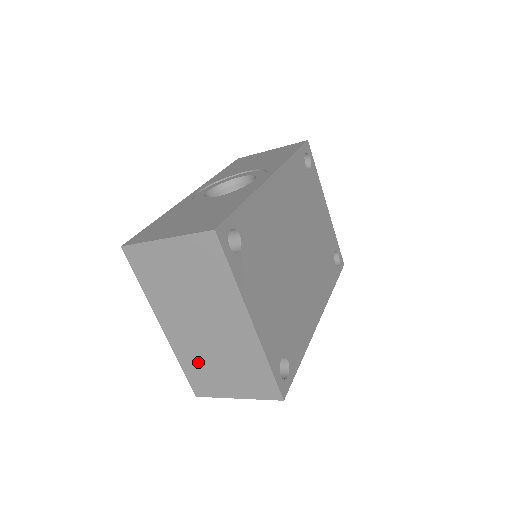
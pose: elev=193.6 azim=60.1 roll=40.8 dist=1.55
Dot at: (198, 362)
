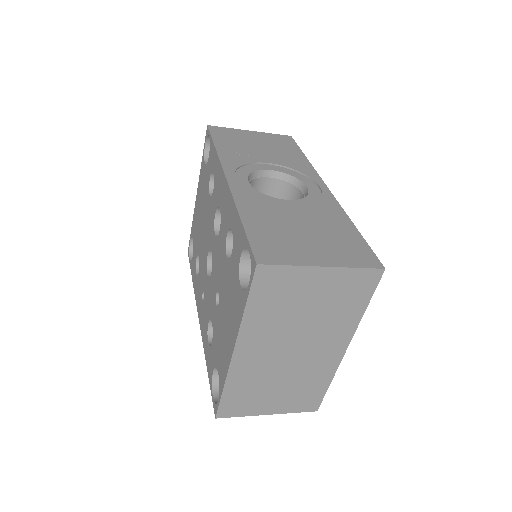
Dot at: (251, 385)
